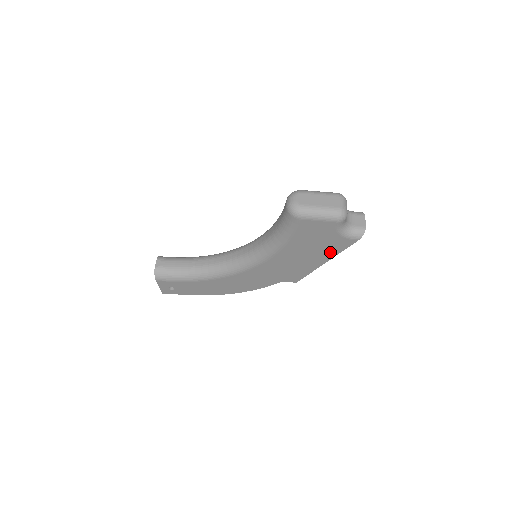
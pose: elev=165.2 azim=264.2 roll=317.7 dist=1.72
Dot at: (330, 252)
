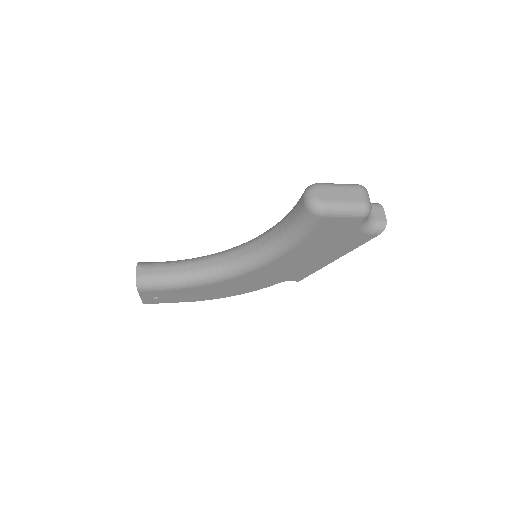
Dot at: (345, 248)
